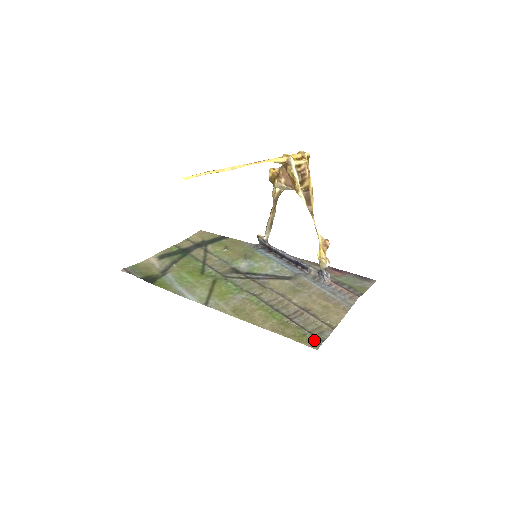
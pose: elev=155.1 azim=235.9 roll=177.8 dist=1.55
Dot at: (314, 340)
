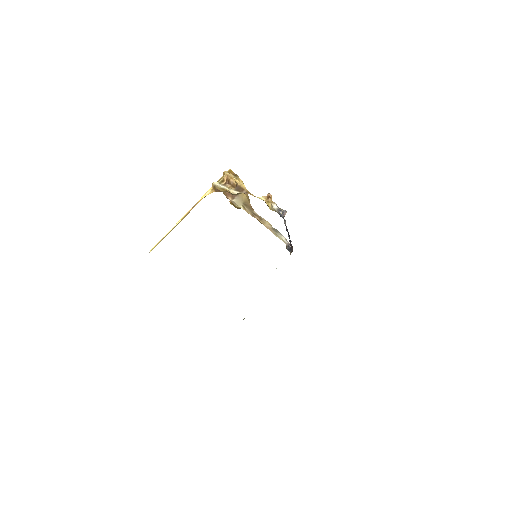
Dot at: occluded
